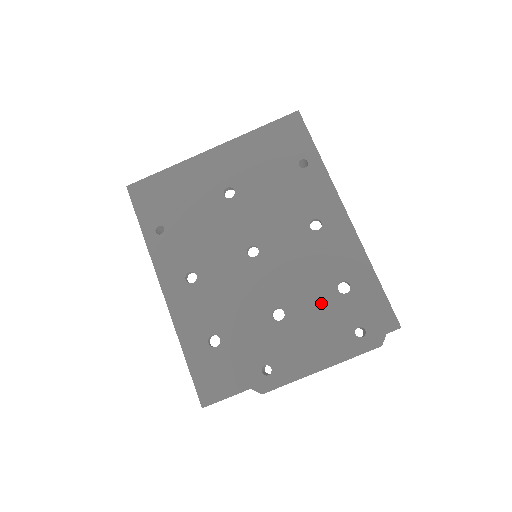
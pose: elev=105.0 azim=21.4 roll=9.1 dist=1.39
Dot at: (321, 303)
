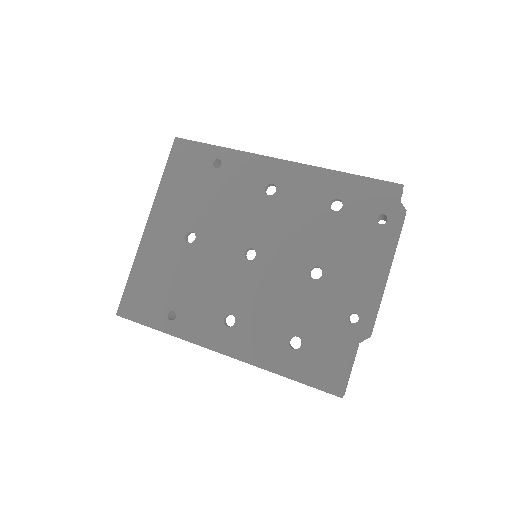
Dot at: (334, 232)
